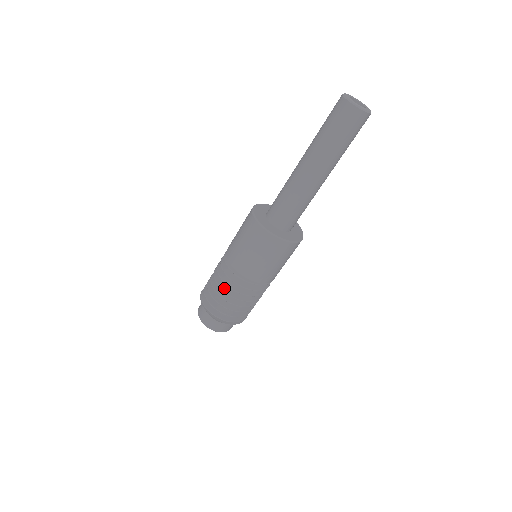
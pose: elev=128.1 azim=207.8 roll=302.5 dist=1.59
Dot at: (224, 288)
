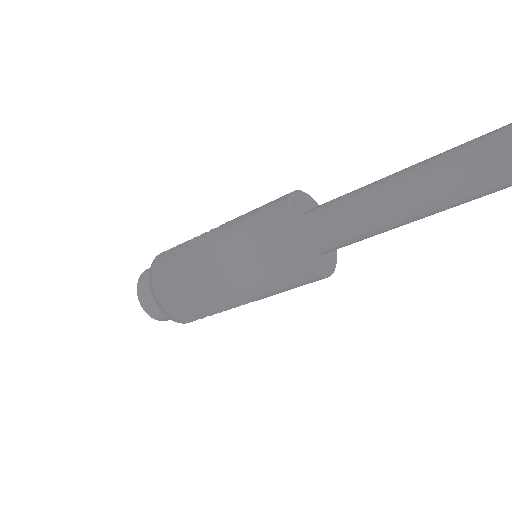
Dot at: (191, 246)
